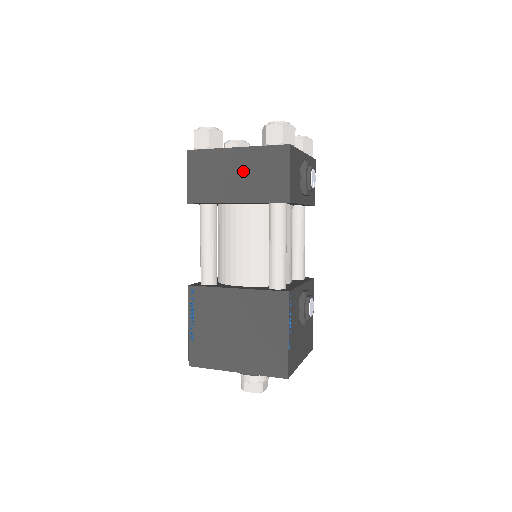
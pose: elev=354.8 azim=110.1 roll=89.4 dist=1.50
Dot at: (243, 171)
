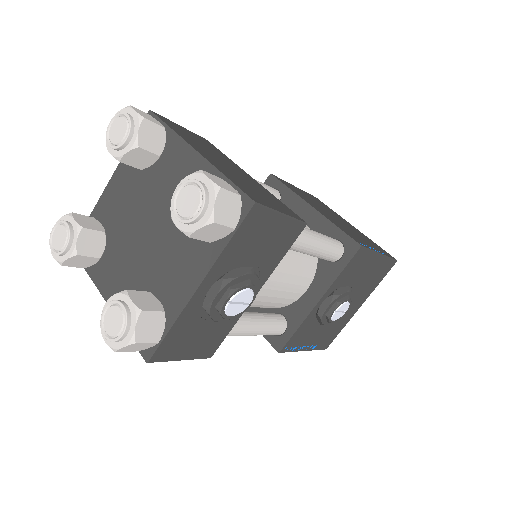
Dot at: occluded
